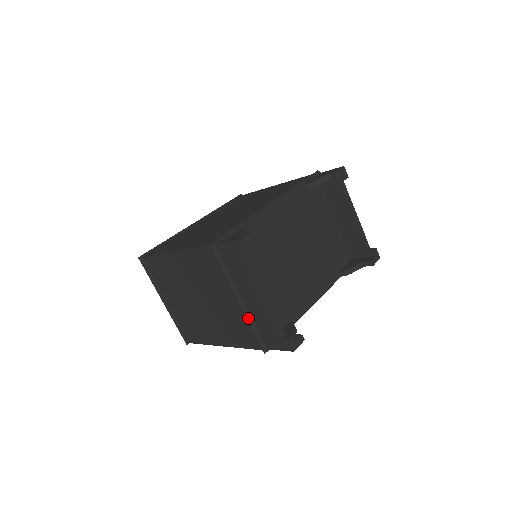
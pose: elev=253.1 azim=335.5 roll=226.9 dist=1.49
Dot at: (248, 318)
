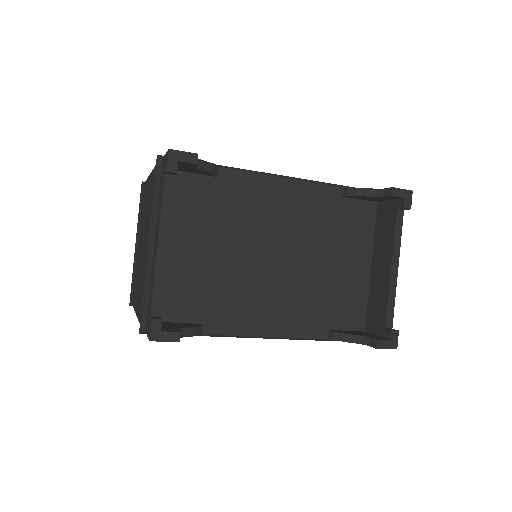
Dot at: (146, 273)
